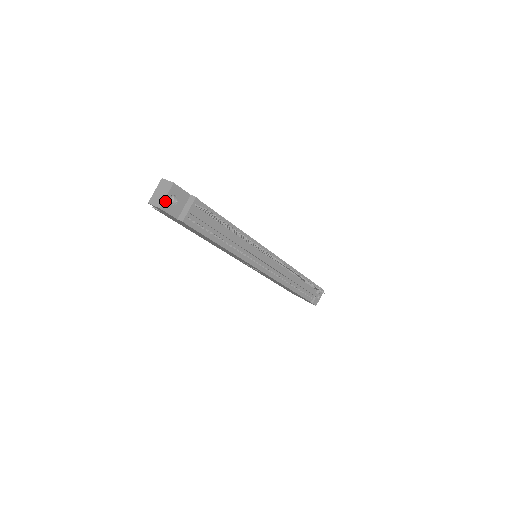
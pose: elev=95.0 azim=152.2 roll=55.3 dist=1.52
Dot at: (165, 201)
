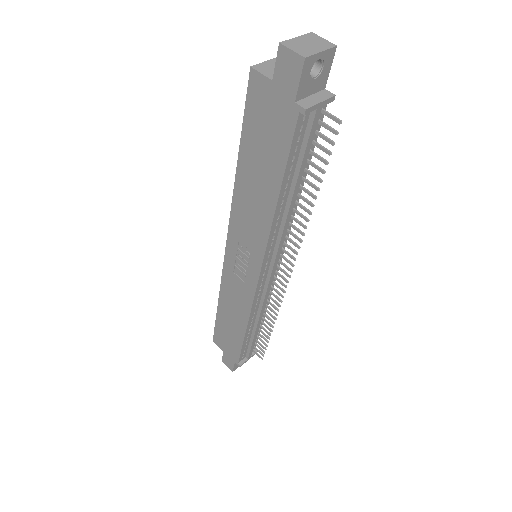
Dot at: (314, 57)
